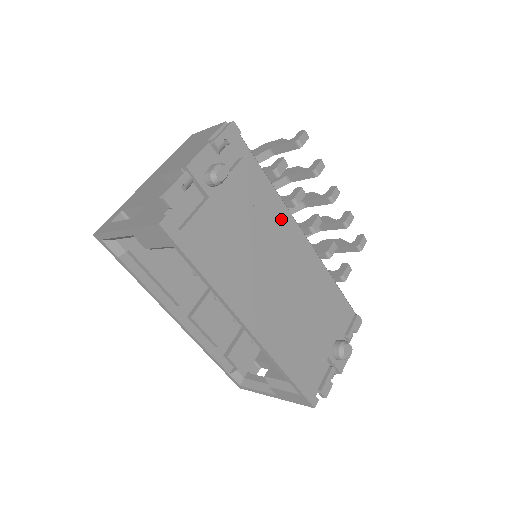
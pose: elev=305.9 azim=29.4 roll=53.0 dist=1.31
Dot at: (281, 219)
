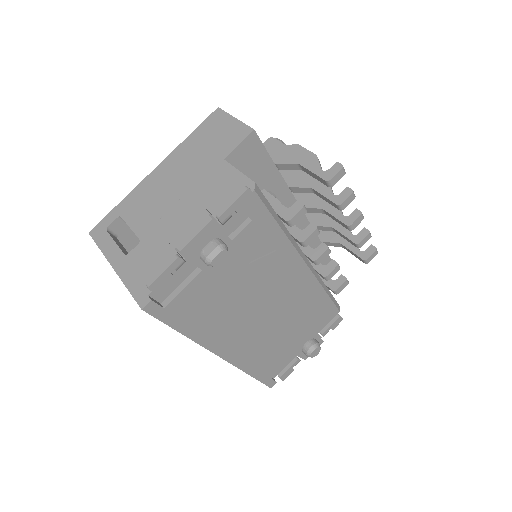
Dot at: (282, 264)
